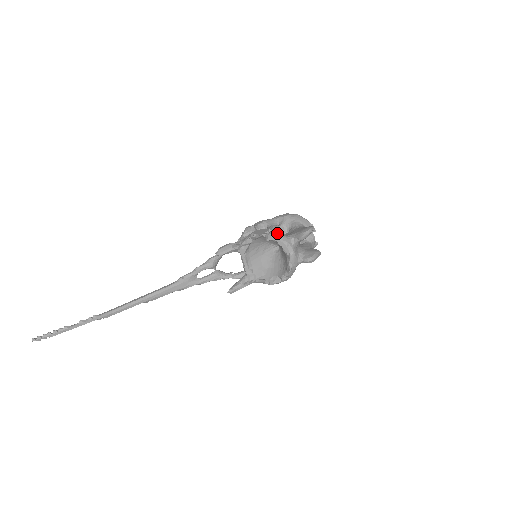
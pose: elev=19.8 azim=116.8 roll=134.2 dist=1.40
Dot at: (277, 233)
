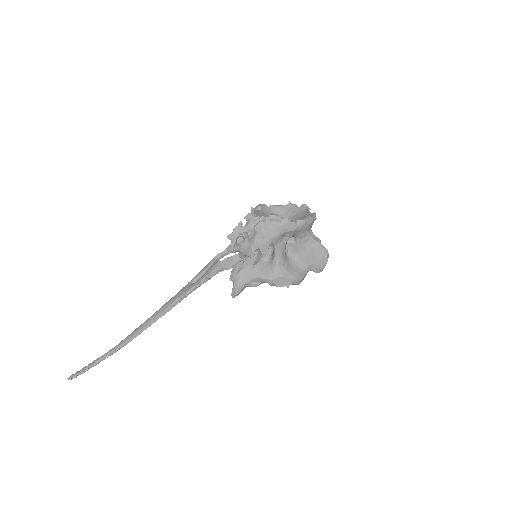
Dot at: (300, 281)
